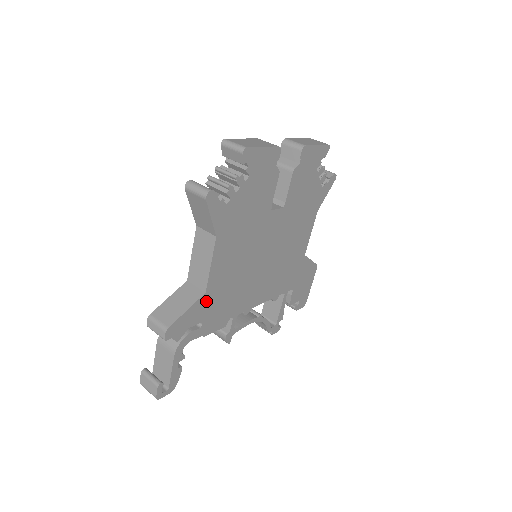
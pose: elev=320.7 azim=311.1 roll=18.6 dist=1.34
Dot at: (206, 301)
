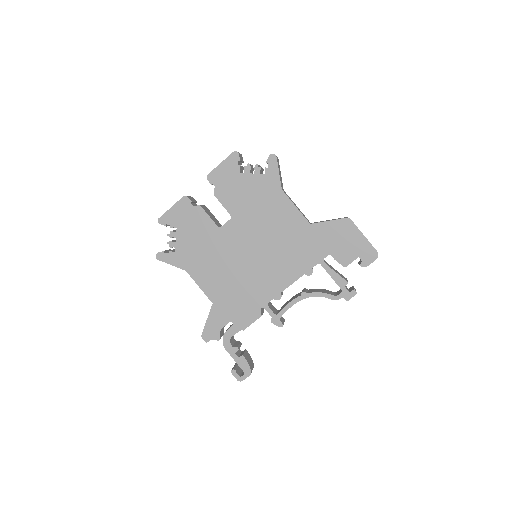
Dot at: (219, 308)
